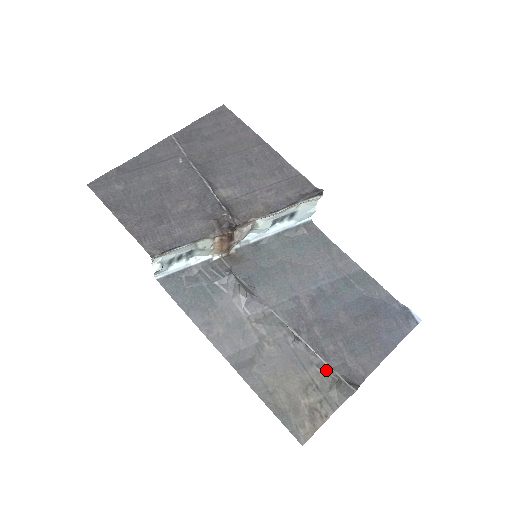
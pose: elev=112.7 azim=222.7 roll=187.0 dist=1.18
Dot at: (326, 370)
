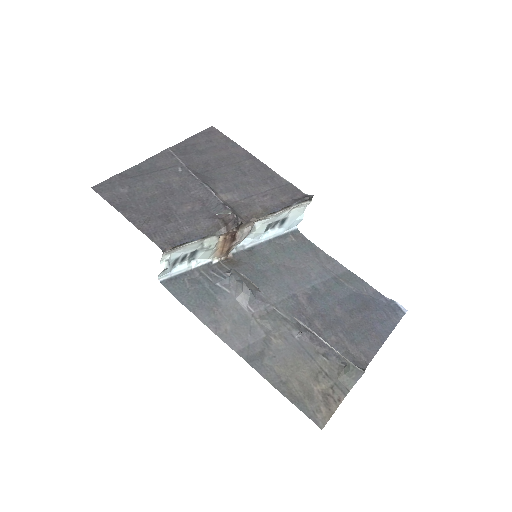
Dot at: (332, 359)
